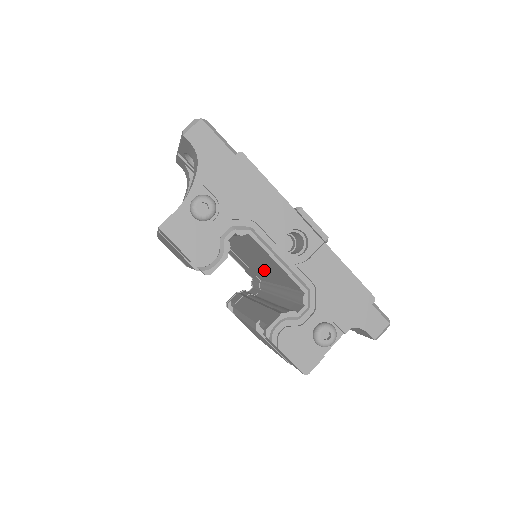
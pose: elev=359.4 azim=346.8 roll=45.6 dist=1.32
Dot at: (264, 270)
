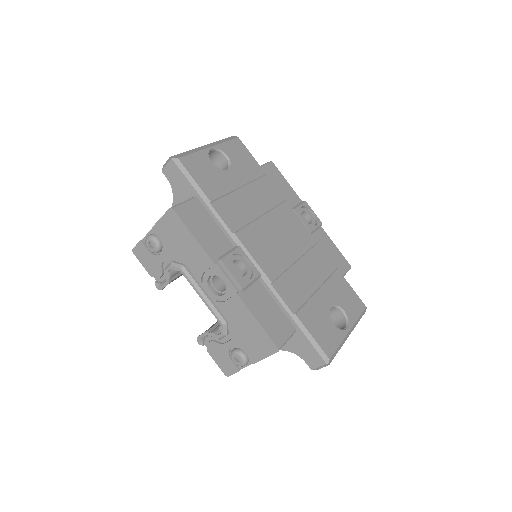
Dot at: occluded
